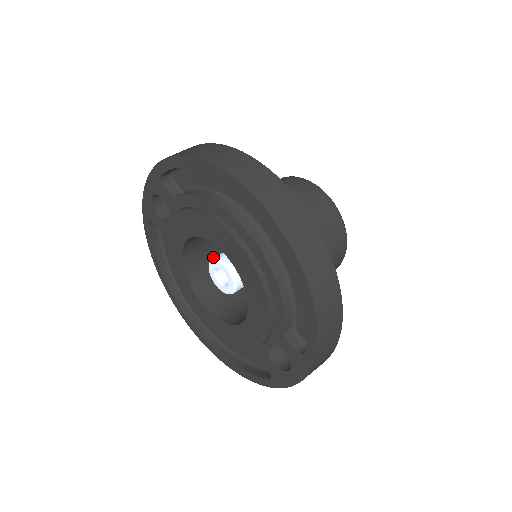
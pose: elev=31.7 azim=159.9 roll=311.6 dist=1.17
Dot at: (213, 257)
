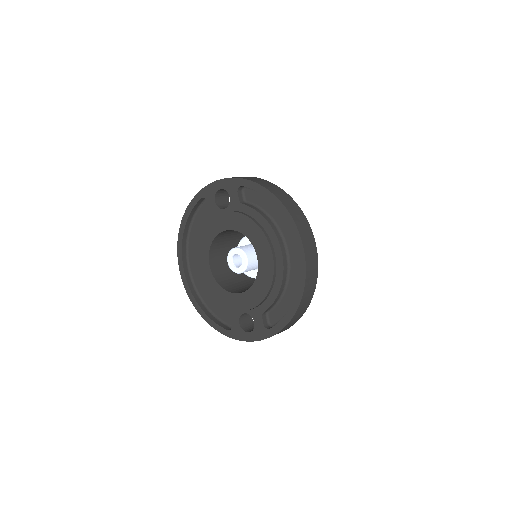
Dot at: (228, 241)
